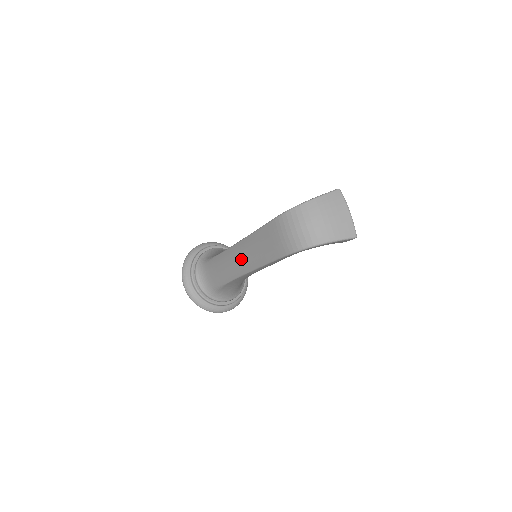
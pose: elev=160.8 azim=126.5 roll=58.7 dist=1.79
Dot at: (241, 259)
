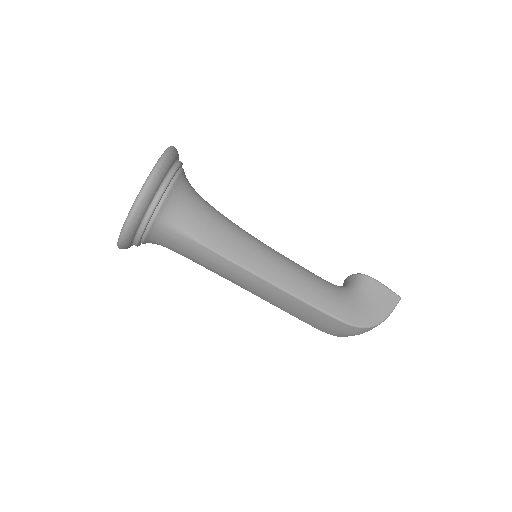
Dot at: (258, 291)
